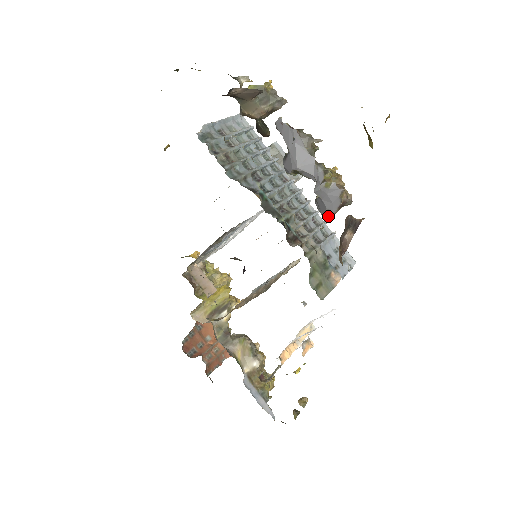
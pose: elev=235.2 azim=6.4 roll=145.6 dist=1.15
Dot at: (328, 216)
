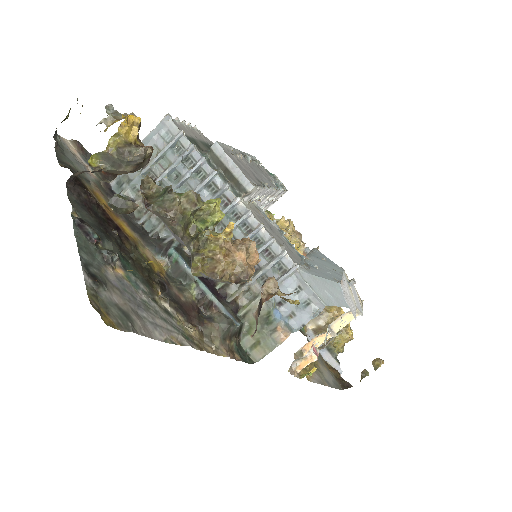
Dot at: occluded
